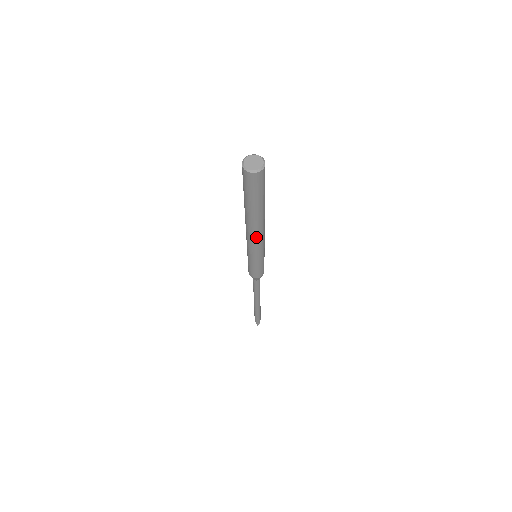
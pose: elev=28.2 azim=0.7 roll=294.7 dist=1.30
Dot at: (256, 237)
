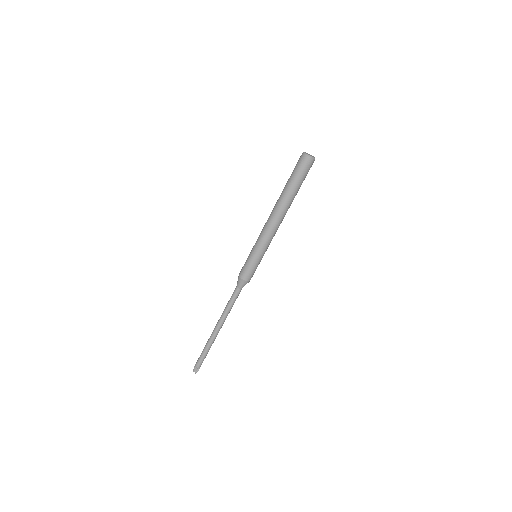
Dot at: (278, 225)
